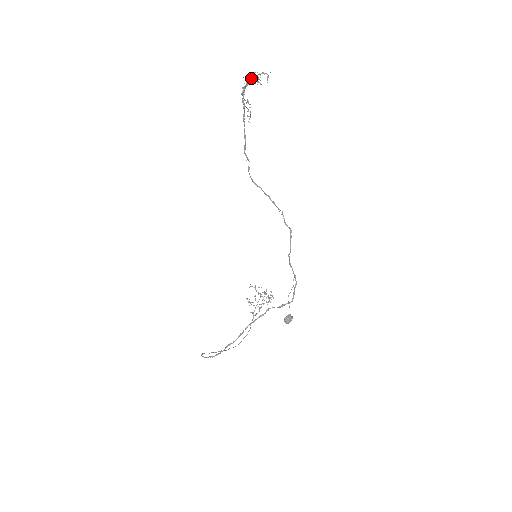
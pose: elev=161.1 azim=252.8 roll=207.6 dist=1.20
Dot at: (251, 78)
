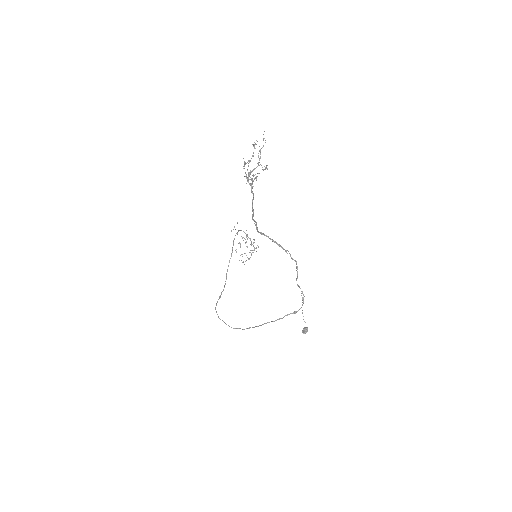
Dot at: (259, 173)
